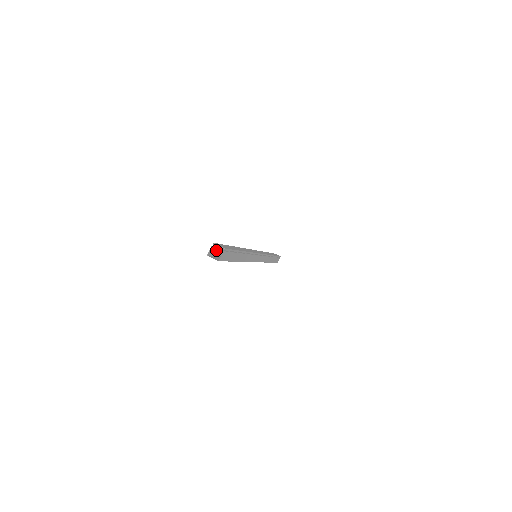
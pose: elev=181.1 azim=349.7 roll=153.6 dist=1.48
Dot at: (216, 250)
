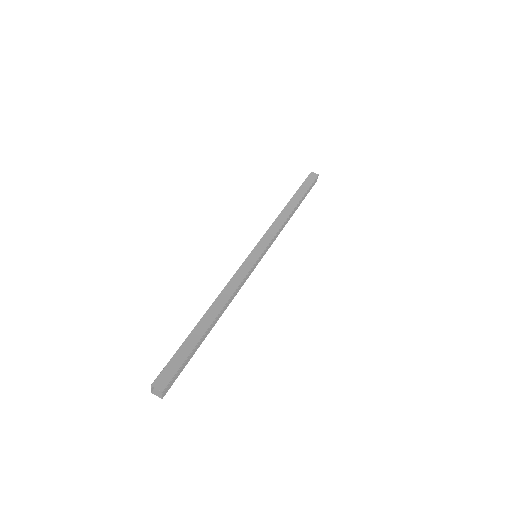
Dot at: (165, 370)
